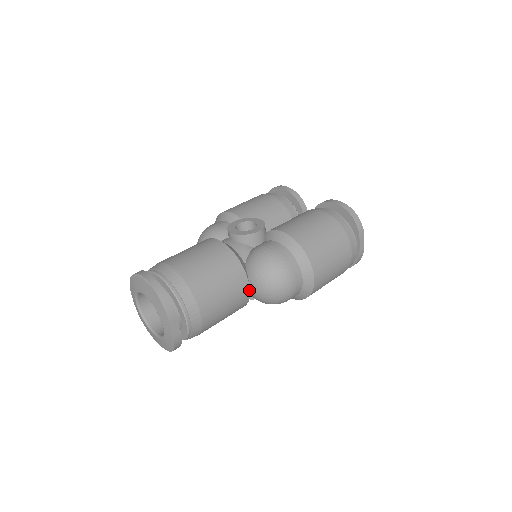
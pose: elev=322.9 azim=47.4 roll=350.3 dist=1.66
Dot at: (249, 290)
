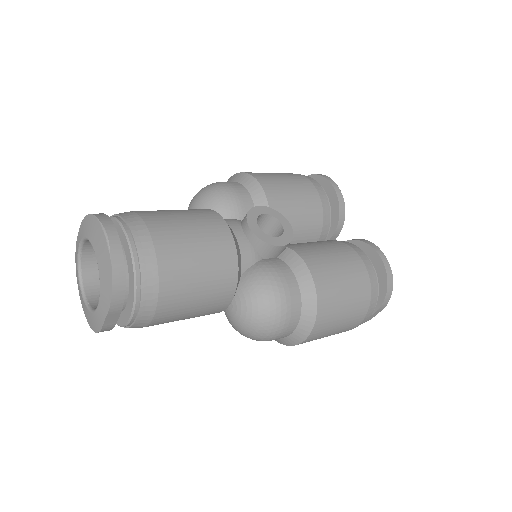
Dot at: (226, 307)
